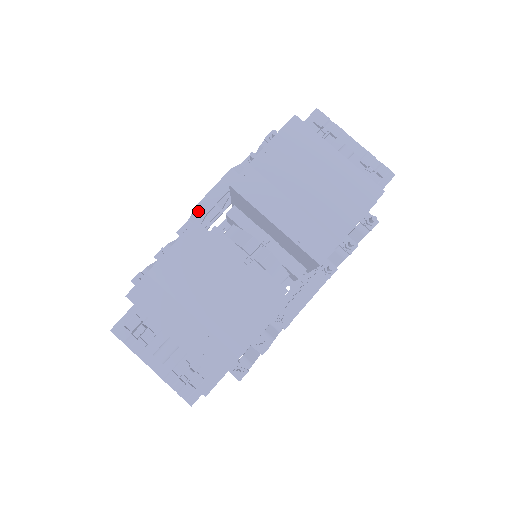
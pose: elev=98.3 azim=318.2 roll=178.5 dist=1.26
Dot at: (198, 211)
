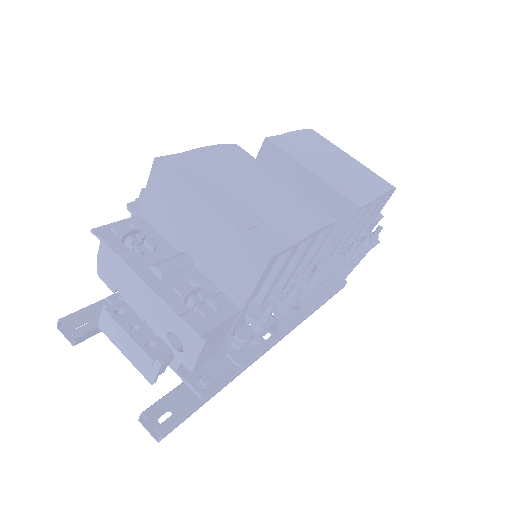
Dot at: occluded
